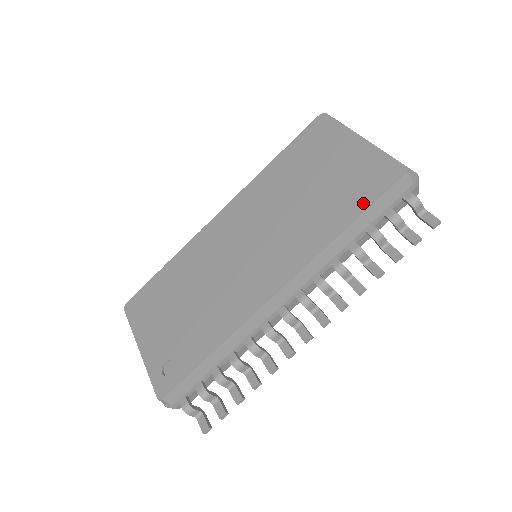
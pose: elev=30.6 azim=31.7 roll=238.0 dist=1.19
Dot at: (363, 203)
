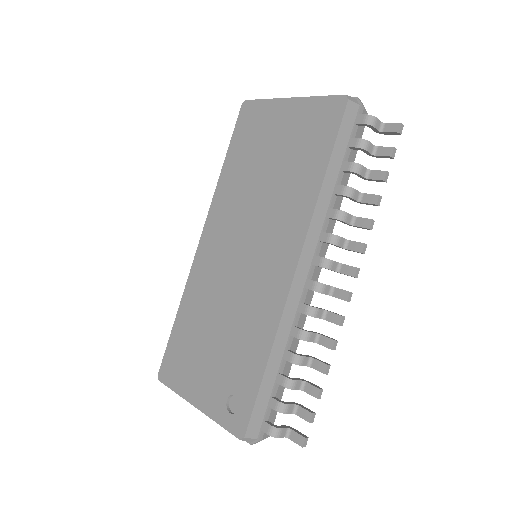
Dot at: (326, 147)
